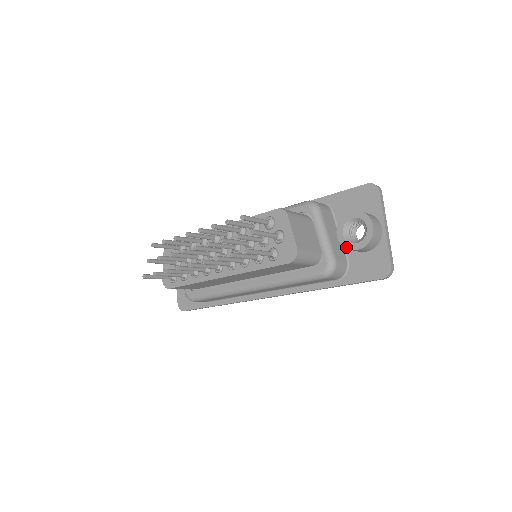
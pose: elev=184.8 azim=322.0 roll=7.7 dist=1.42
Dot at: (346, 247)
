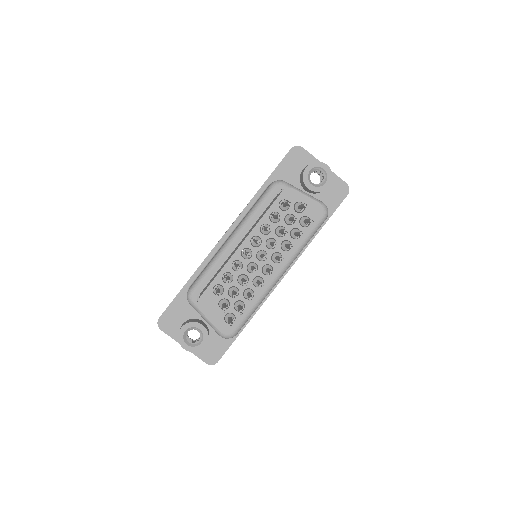
Dot at: (321, 191)
